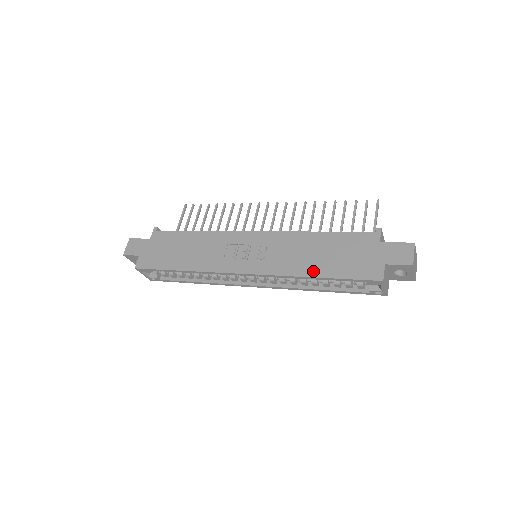
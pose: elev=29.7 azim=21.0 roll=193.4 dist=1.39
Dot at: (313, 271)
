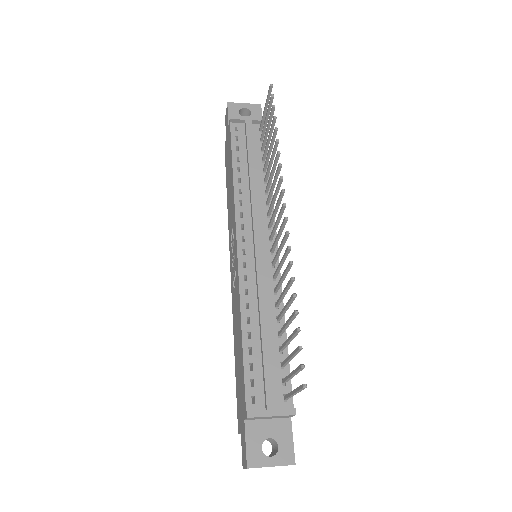
Dot at: (235, 348)
